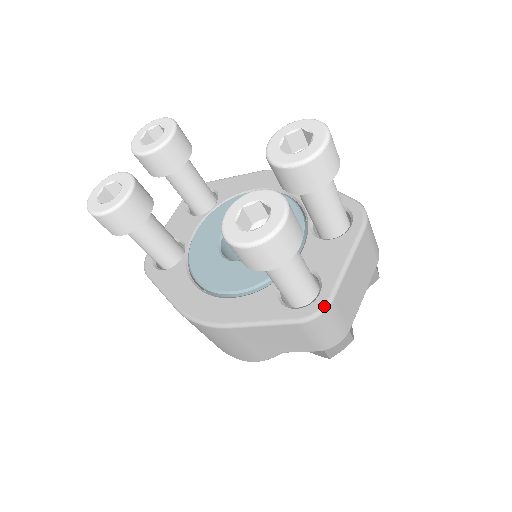
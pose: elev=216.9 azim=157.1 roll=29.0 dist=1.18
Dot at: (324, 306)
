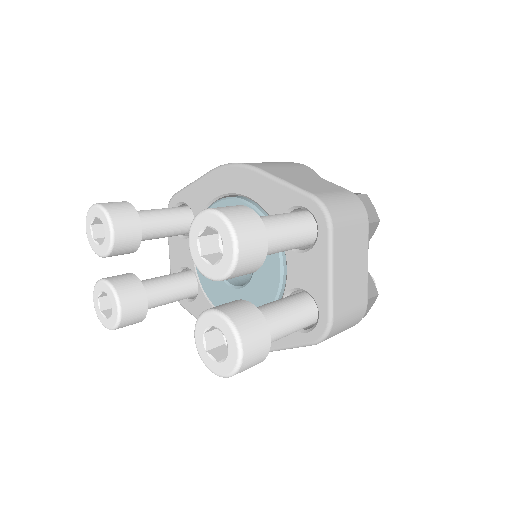
Dot at: (327, 328)
